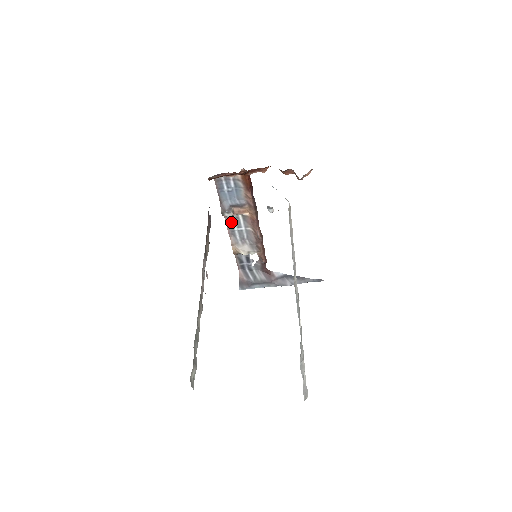
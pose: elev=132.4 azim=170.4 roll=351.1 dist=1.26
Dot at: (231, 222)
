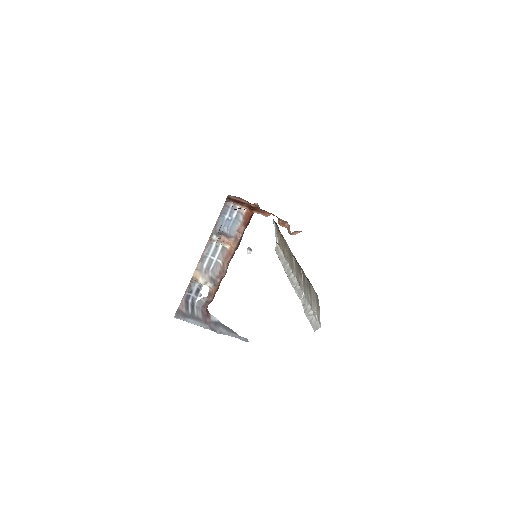
Dot at: (210, 248)
